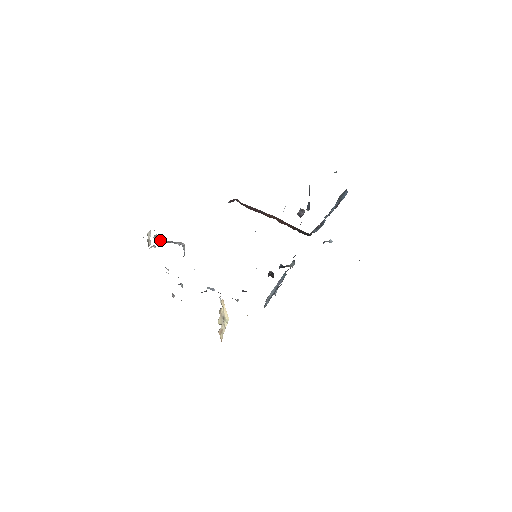
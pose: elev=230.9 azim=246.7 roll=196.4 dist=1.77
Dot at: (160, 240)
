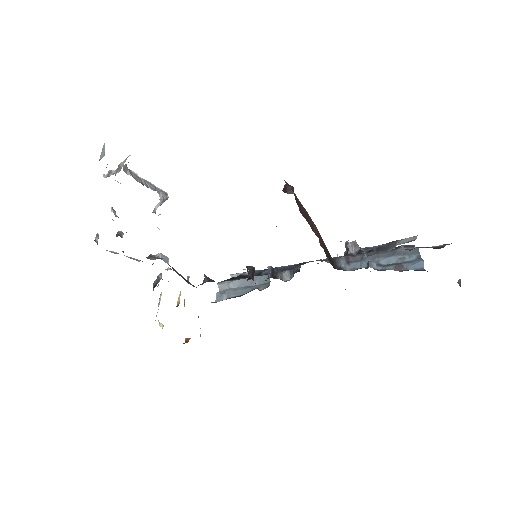
Dot at: (131, 172)
